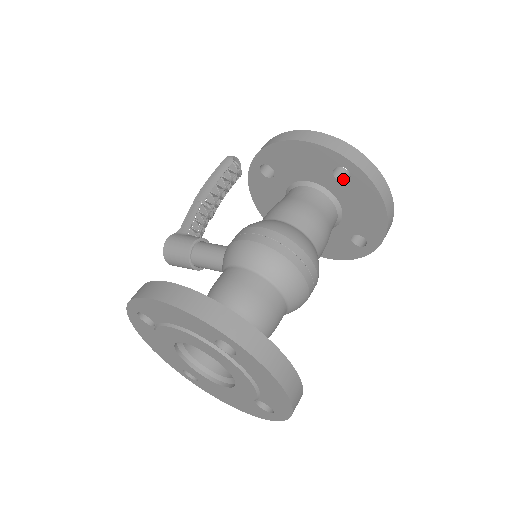
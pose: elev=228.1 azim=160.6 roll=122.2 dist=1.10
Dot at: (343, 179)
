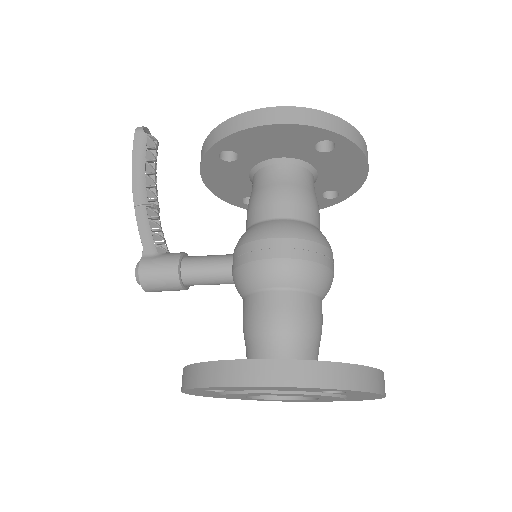
Dot at: (323, 149)
